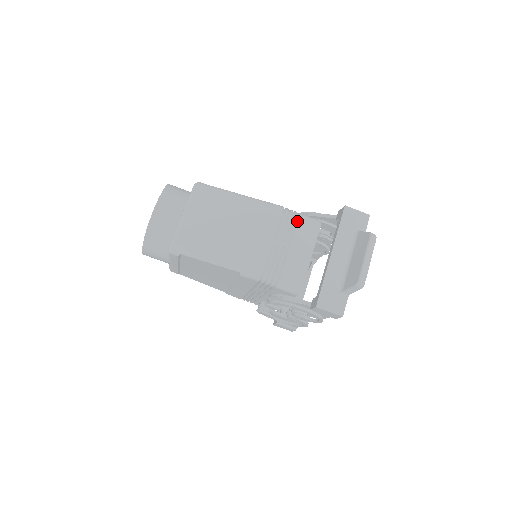
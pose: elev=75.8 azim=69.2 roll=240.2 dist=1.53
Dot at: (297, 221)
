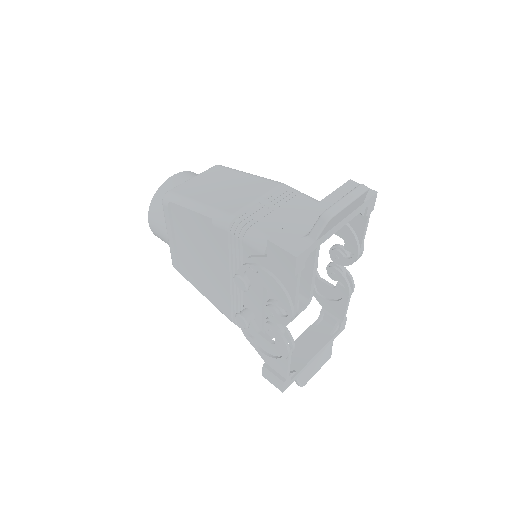
Dot at: (296, 194)
